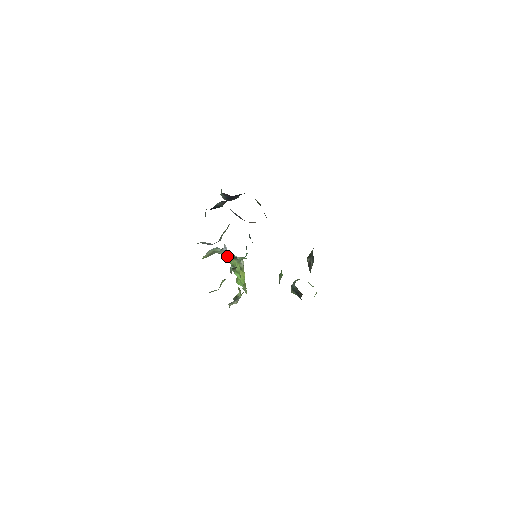
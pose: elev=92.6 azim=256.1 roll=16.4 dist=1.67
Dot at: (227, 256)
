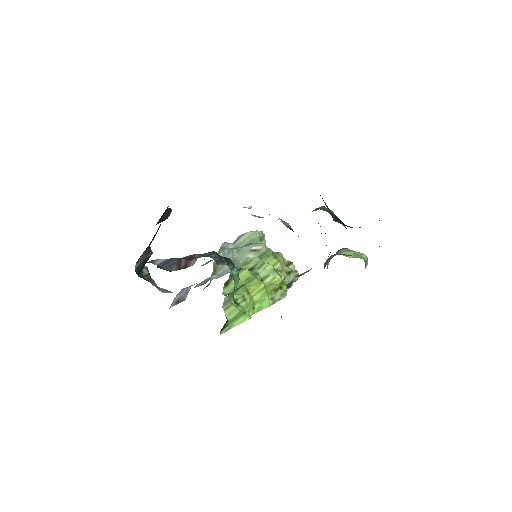
Dot at: (227, 272)
